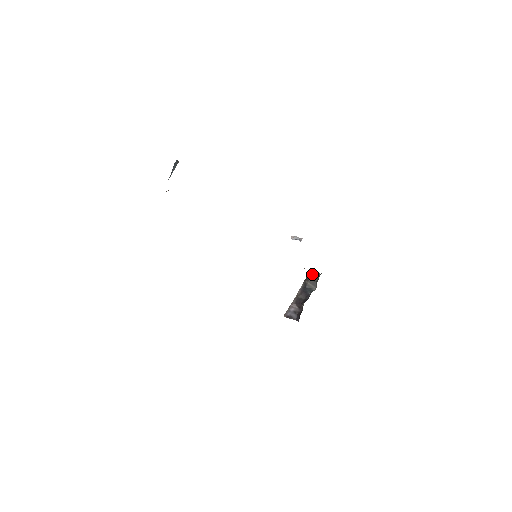
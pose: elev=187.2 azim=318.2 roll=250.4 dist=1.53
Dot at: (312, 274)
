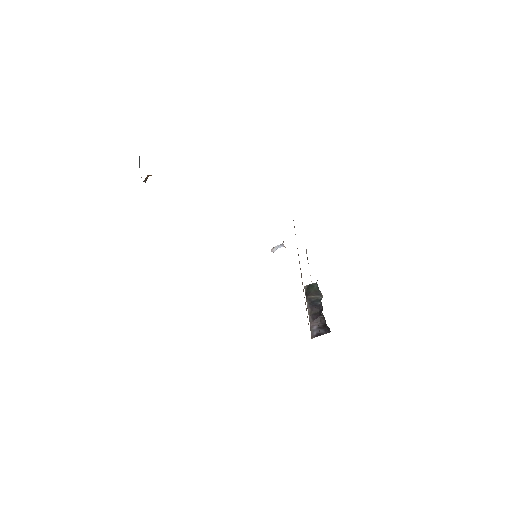
Dot at: occluded
